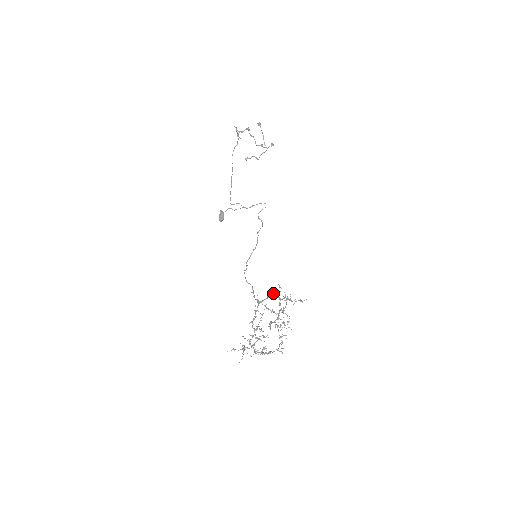
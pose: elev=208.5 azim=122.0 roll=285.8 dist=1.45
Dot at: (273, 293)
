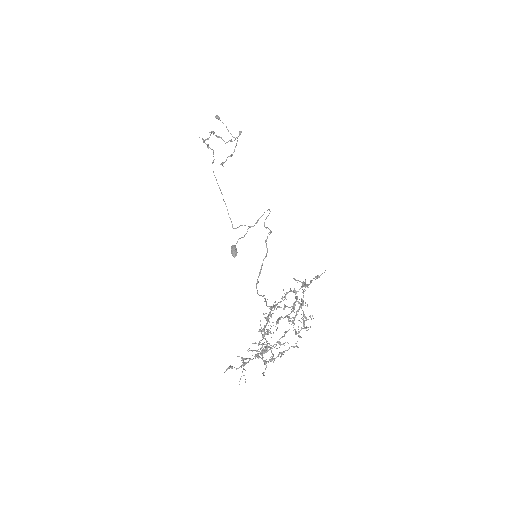
Dot at: (289, 291)
